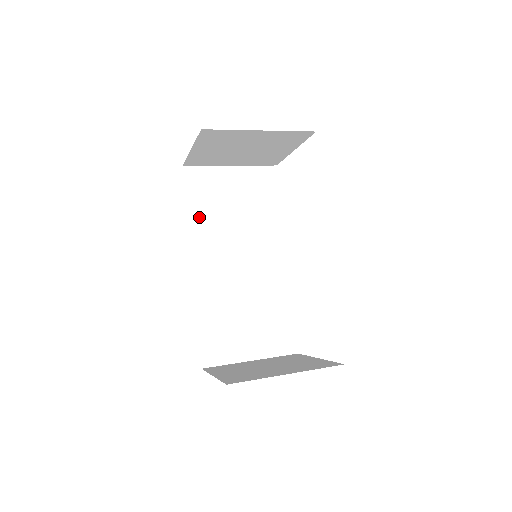
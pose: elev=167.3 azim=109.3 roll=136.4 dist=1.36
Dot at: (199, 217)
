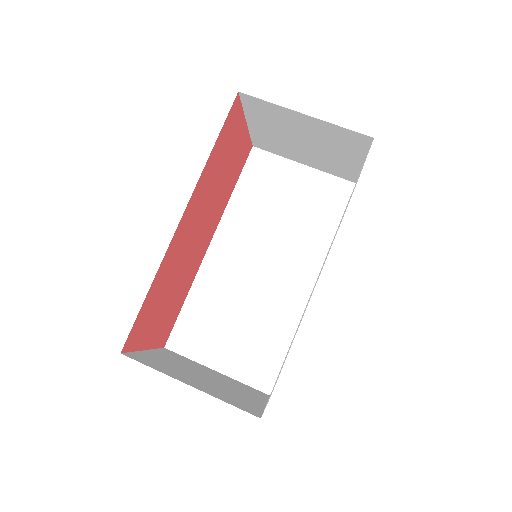
Dot at: (243, 201)
